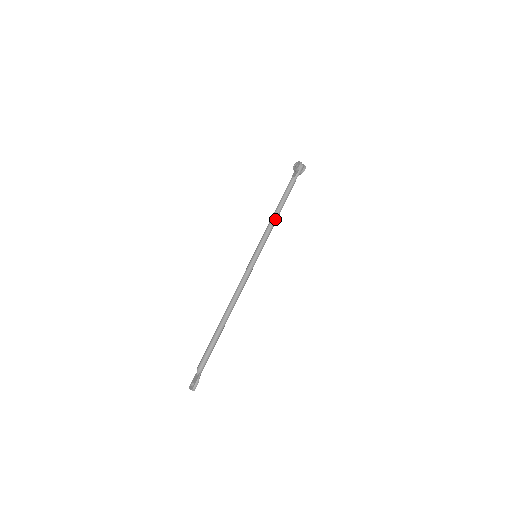
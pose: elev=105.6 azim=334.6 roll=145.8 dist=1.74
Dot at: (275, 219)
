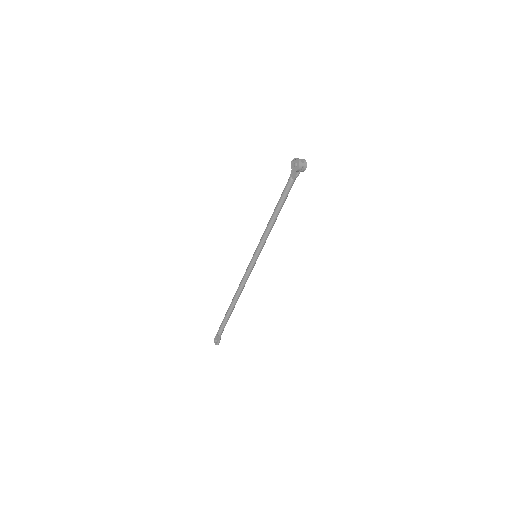
Dot at: (273, 225)
